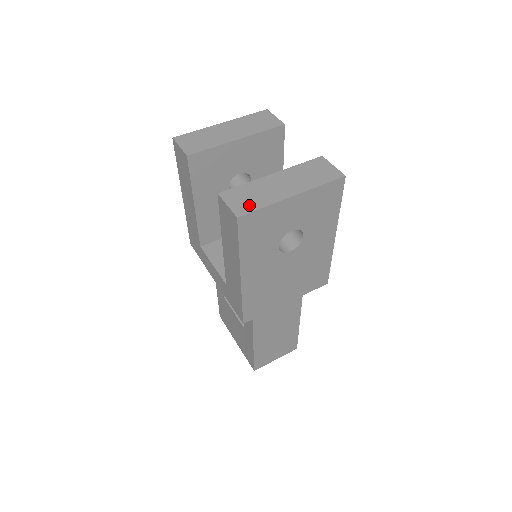
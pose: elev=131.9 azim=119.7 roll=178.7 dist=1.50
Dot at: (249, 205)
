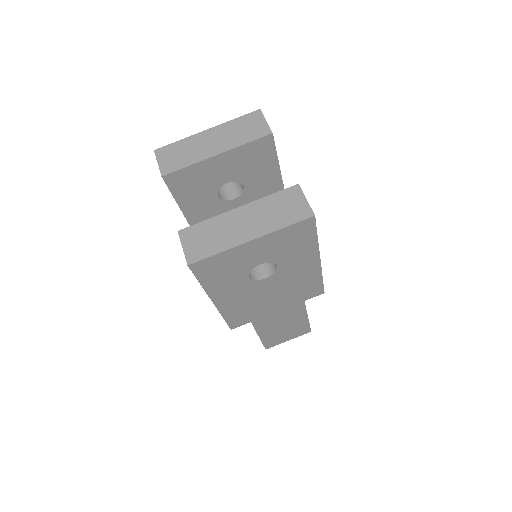
Dot at: (203, 250)
